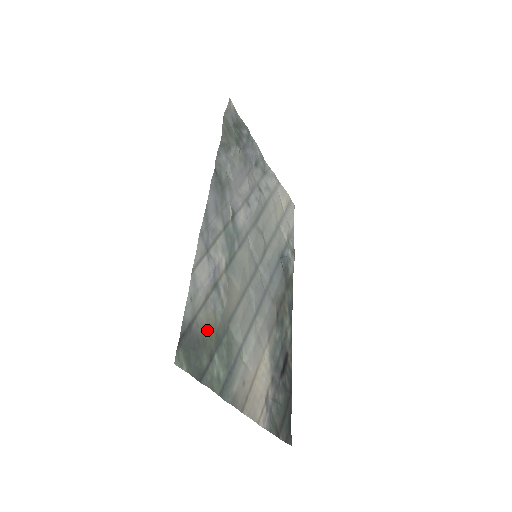
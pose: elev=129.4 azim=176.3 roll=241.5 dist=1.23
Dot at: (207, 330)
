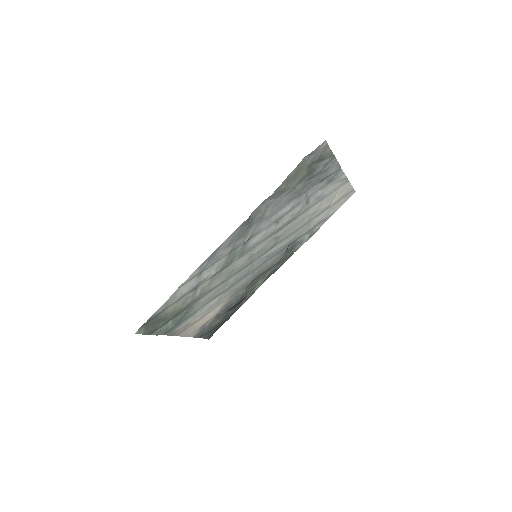
Dot at: (171, 313)
